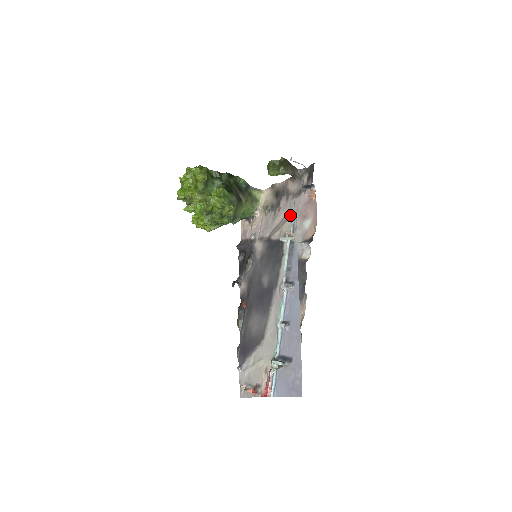
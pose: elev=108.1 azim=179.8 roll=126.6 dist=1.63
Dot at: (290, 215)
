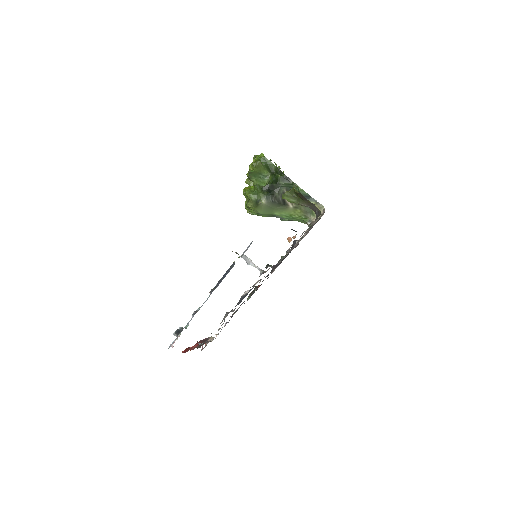
Dot at: occluded
